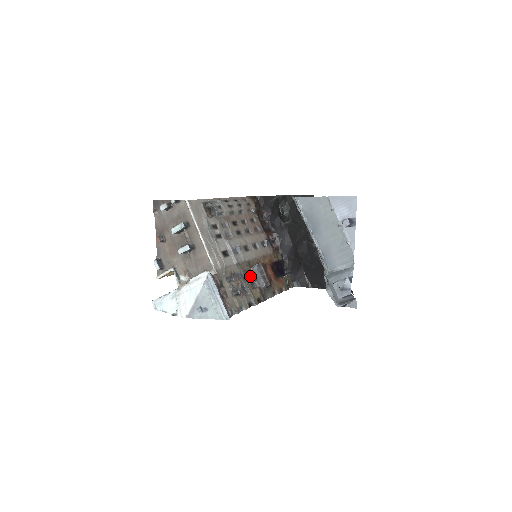
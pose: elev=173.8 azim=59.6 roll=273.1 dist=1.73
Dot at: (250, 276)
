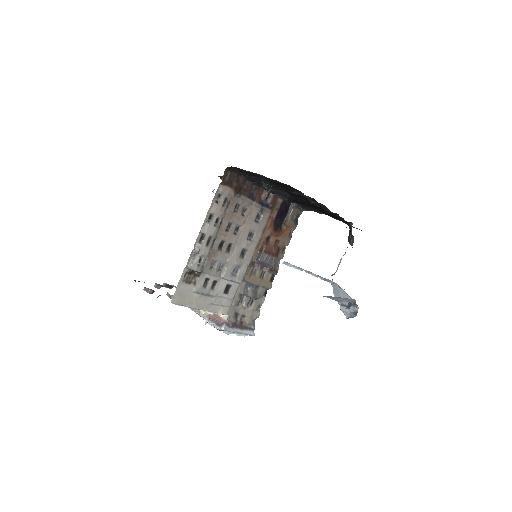
Dot at: (257, 270)
